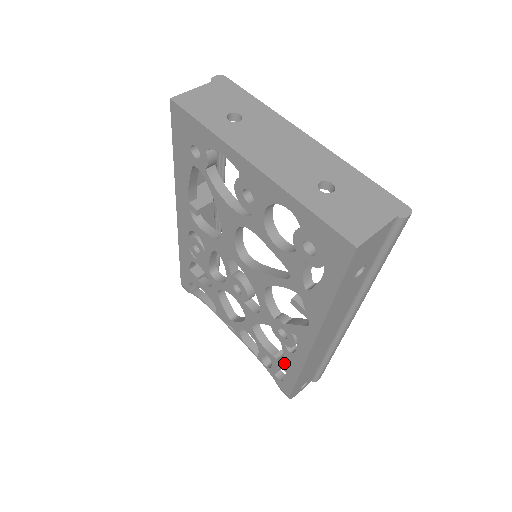
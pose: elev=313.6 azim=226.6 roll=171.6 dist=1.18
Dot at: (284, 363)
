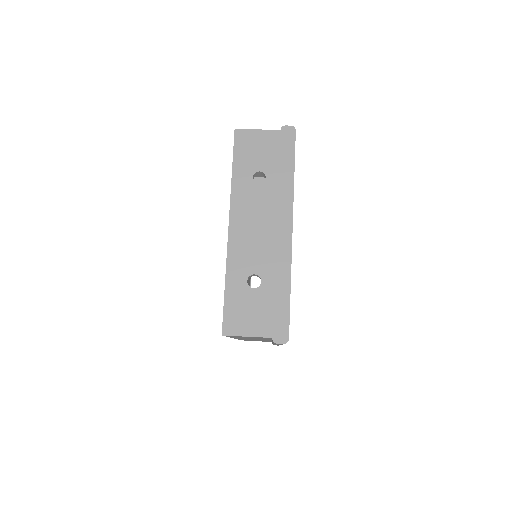
Dot at: occluded
